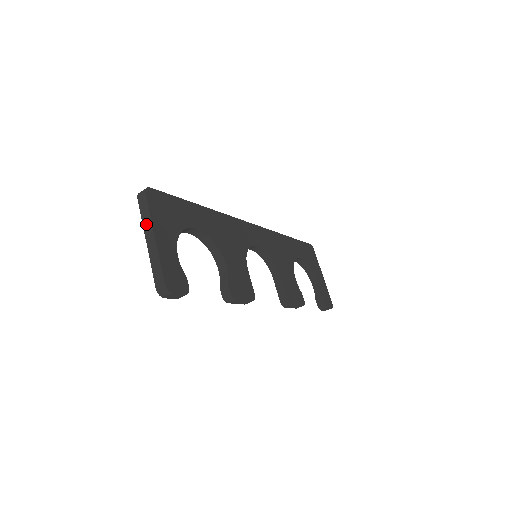
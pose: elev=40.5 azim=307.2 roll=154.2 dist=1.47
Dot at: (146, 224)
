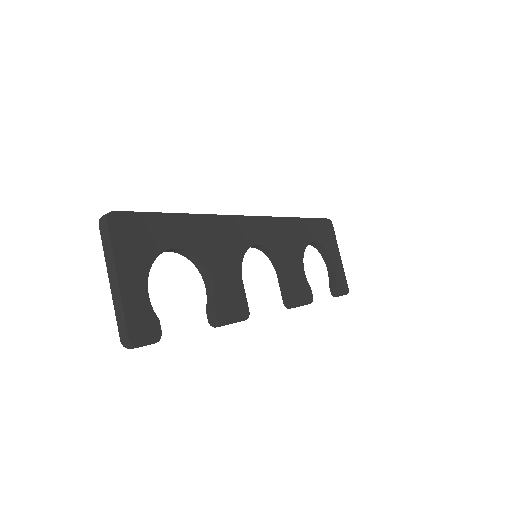
Dot at: (108, 260)
